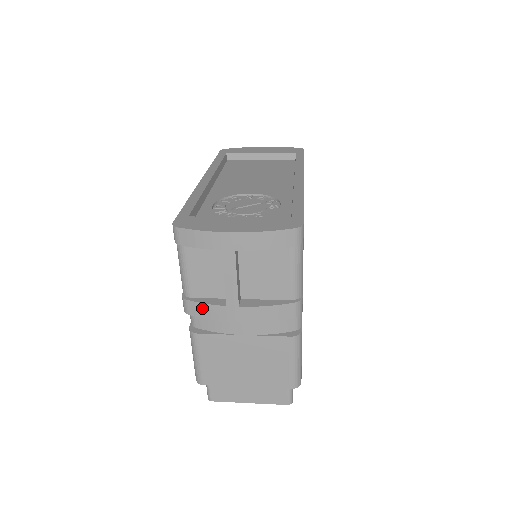
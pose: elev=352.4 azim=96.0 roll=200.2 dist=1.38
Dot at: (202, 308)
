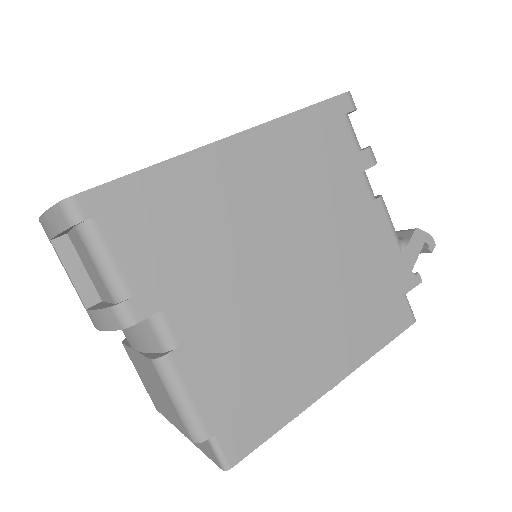
Dot at: occluded
